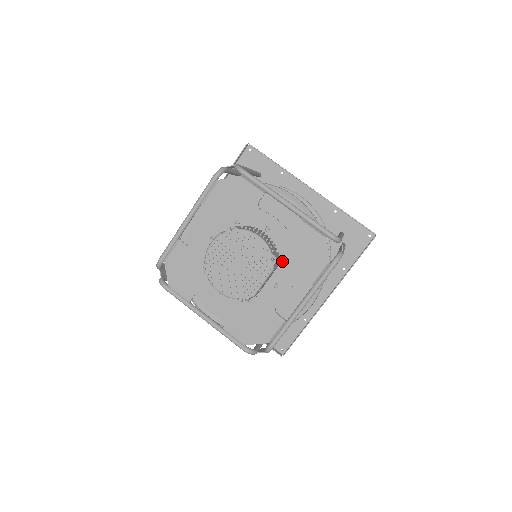
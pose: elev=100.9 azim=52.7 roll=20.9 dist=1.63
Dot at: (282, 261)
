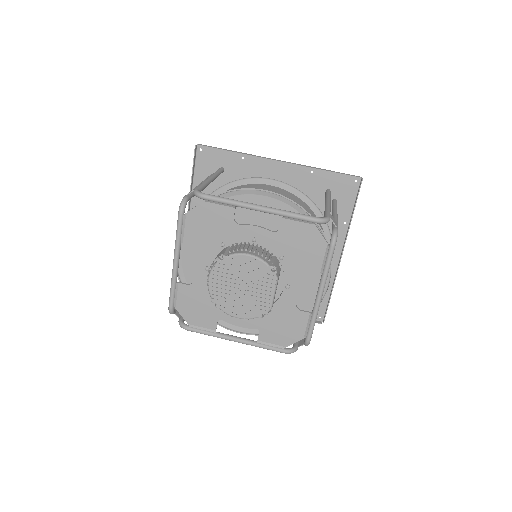
Dot at: (282, 263)
